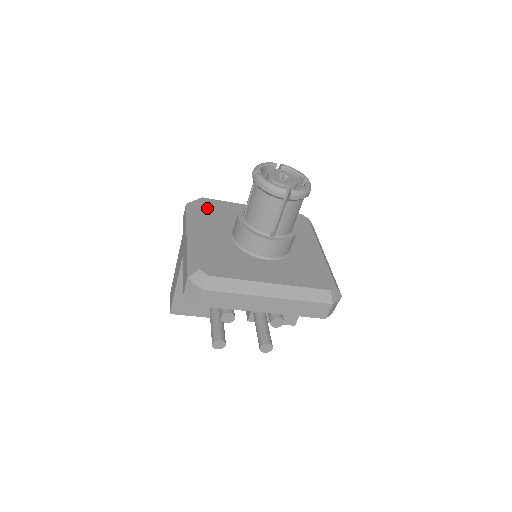
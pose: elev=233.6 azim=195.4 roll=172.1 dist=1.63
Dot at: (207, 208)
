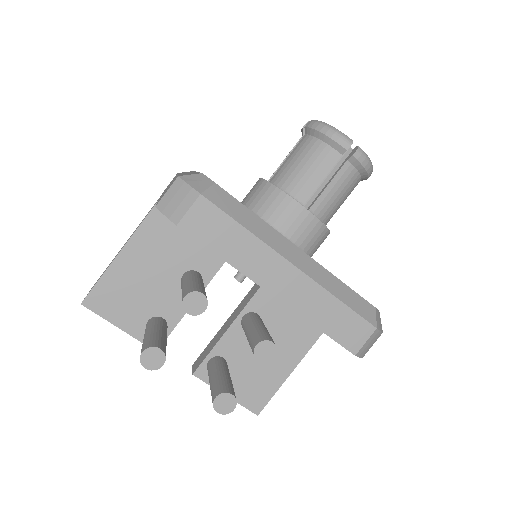
Dot at: occluded
